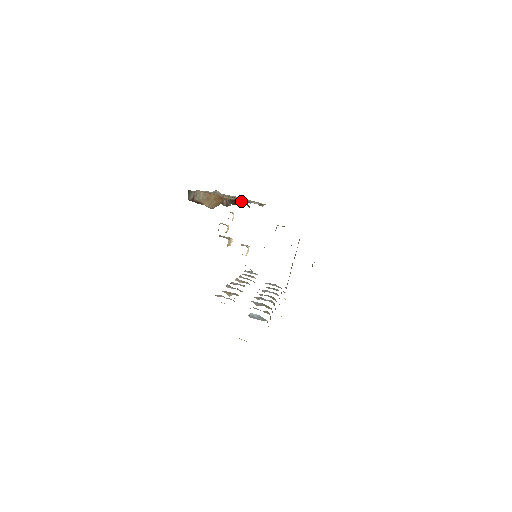
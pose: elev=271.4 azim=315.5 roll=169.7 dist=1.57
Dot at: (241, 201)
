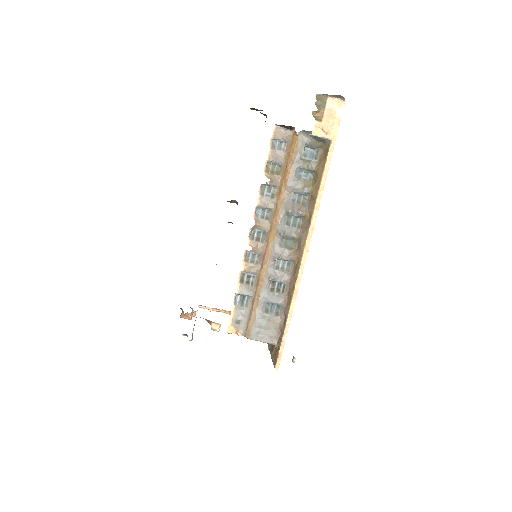
Dot at: occluded
